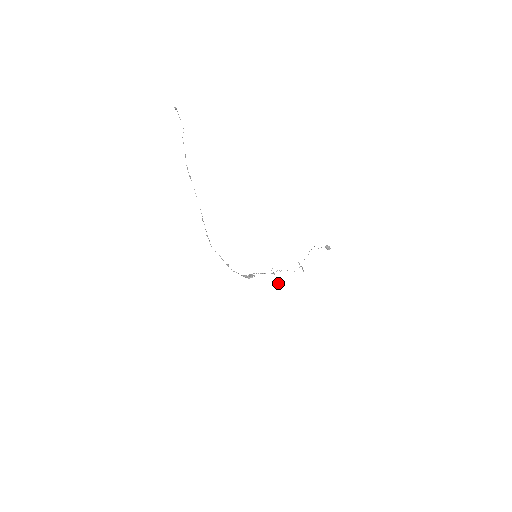
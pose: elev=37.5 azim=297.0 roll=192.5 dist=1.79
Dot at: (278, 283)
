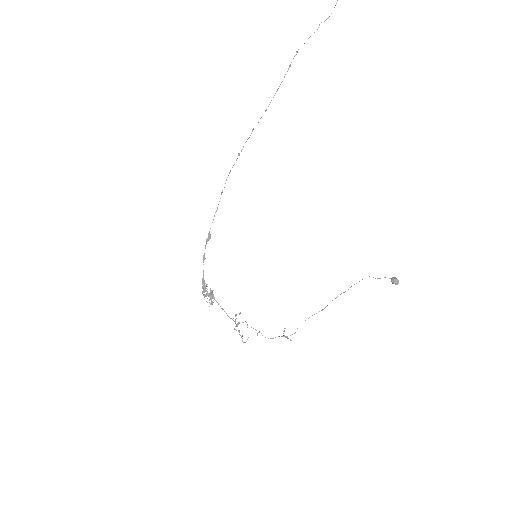
Dot at: occluded
